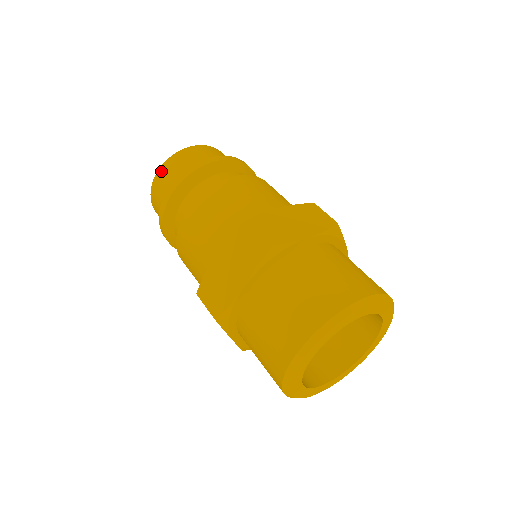
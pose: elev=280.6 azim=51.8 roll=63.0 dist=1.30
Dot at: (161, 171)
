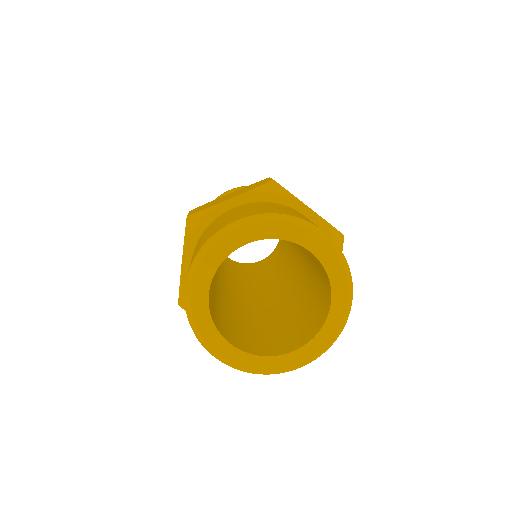
Dot at: occluded
